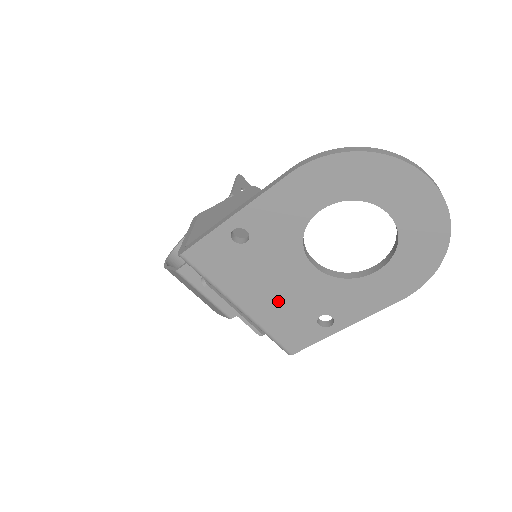
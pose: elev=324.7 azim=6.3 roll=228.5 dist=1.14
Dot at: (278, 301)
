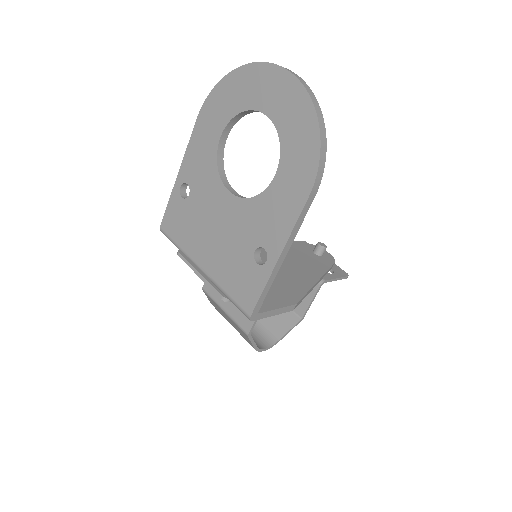
Dot at: (222, 247)
